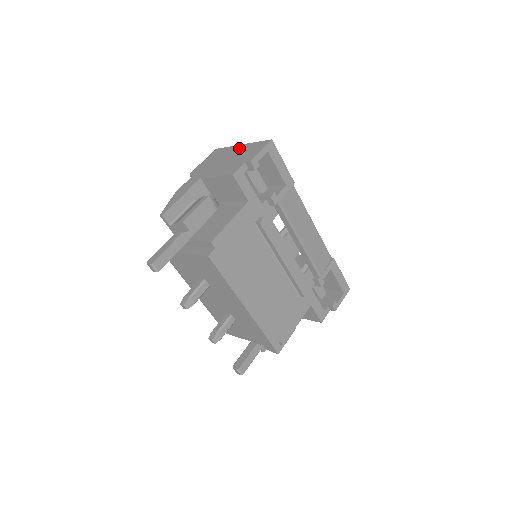
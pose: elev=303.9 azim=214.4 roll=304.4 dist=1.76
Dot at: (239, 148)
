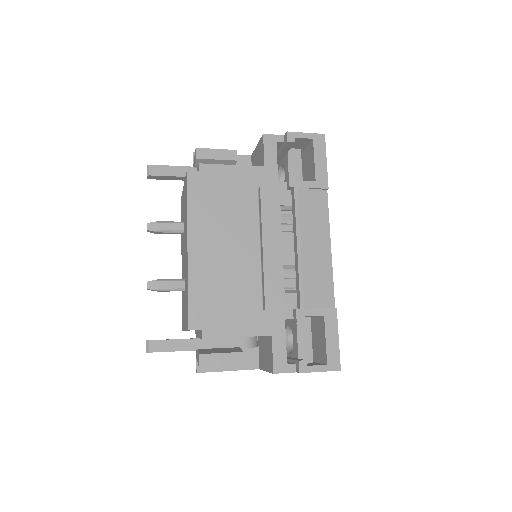
Dot at: occluded
